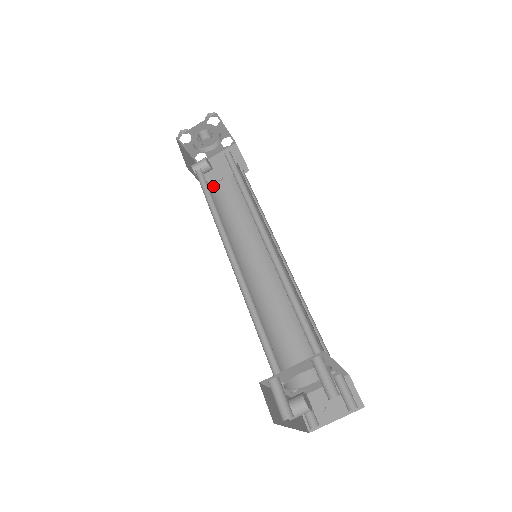
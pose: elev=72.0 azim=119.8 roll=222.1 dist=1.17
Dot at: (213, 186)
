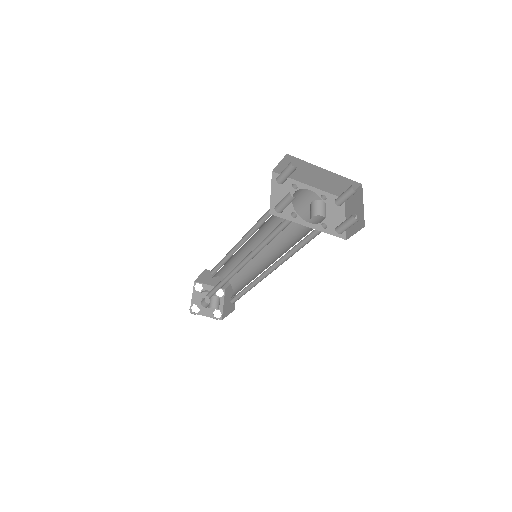
Dot at: occluded
